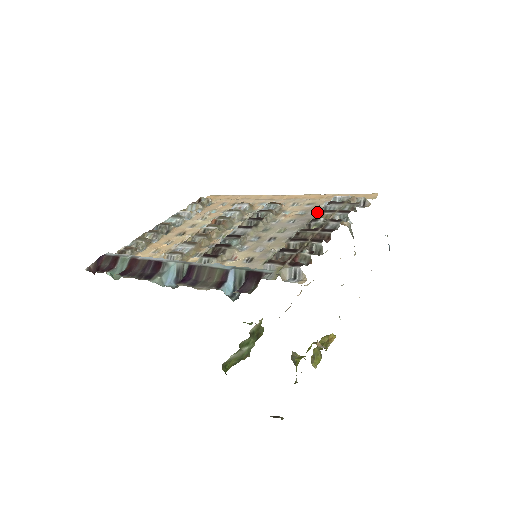
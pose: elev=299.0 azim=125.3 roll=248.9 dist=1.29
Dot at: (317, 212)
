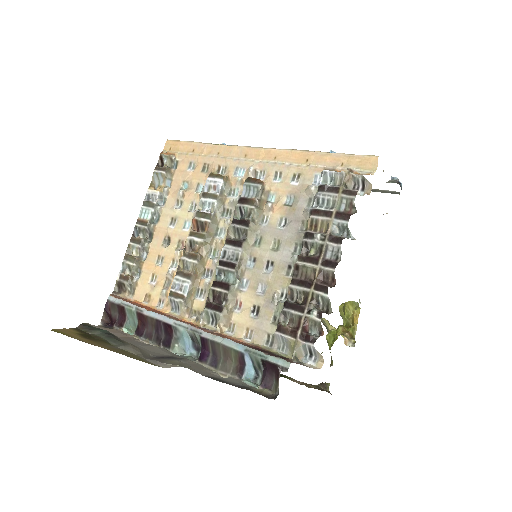
Dot at: (309, 211)
